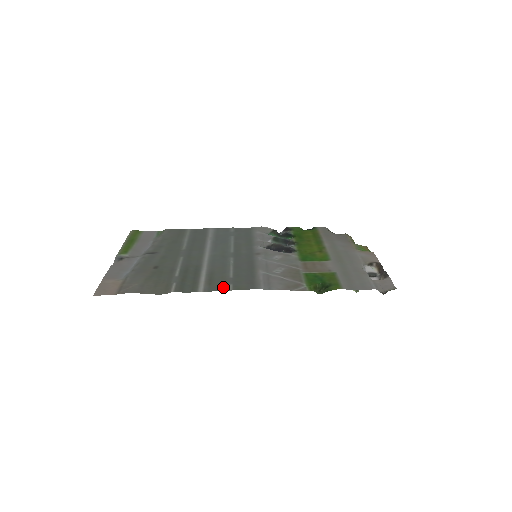
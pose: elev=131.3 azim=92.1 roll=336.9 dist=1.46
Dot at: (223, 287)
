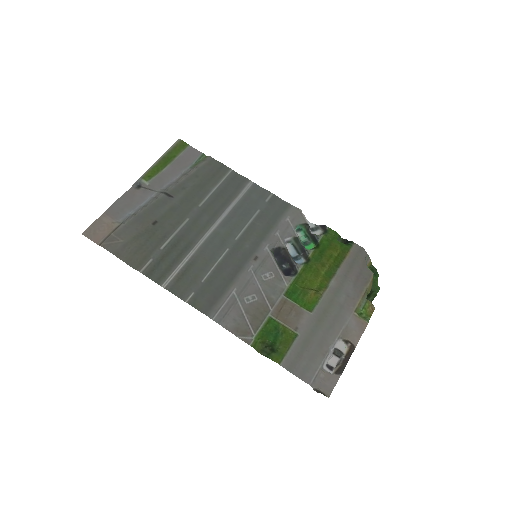
Dot at: (184, 293)
